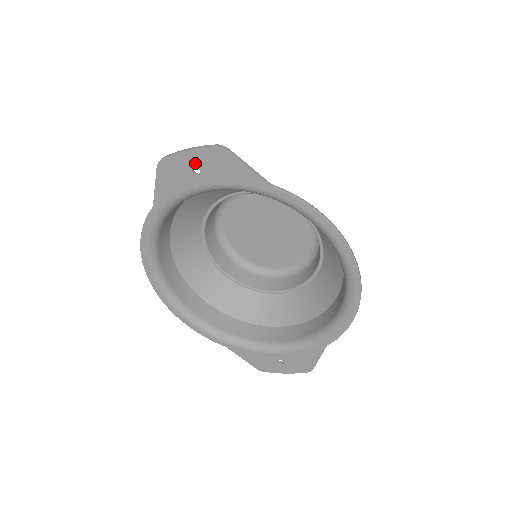
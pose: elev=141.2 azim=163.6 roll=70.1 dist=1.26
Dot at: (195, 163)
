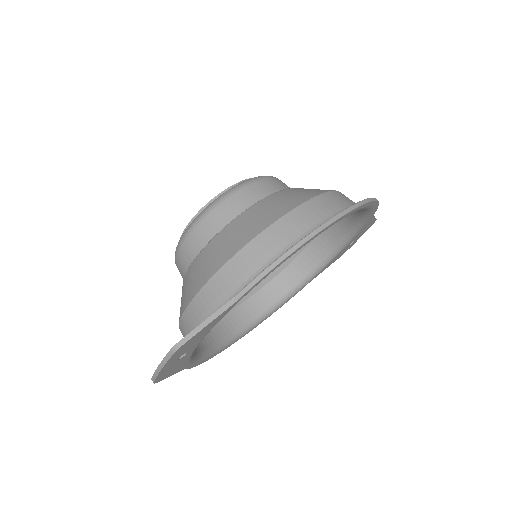
Dot at: (175, 361)
